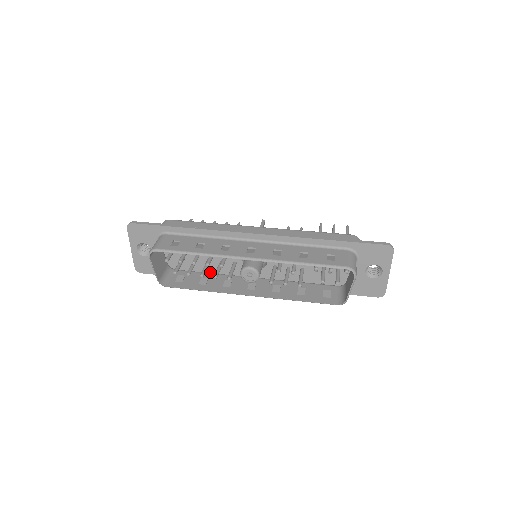
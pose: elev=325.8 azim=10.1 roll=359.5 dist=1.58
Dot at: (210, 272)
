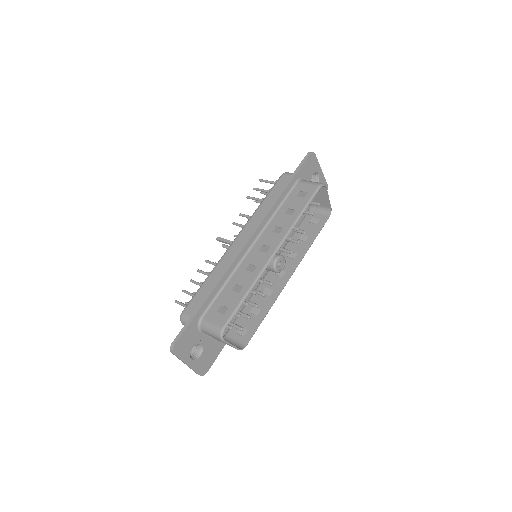
Dot at: (243, 305)
